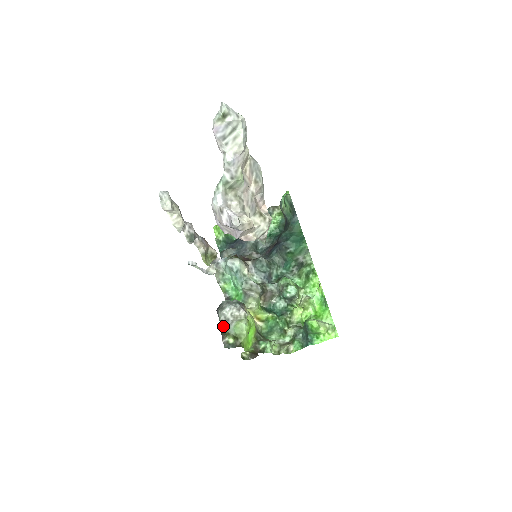
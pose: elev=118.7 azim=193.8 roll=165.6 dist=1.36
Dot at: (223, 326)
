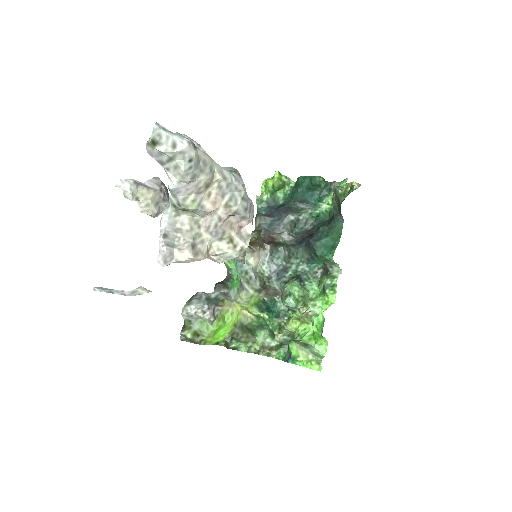
Dot at: (186, 319)
